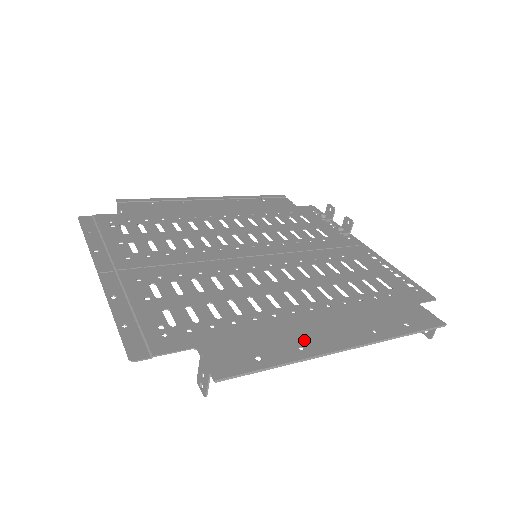
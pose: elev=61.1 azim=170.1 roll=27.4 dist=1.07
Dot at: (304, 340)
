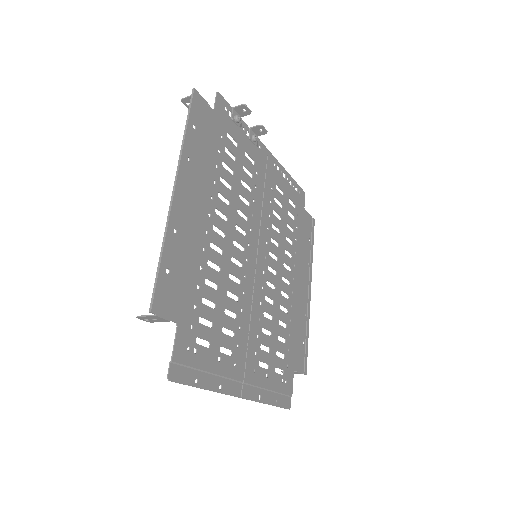
Dot at: (303, 309)
